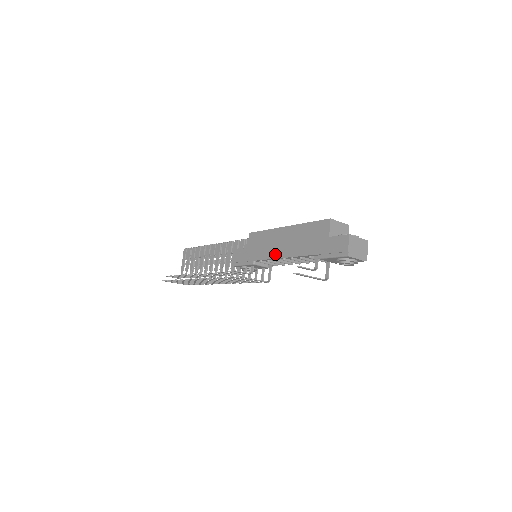
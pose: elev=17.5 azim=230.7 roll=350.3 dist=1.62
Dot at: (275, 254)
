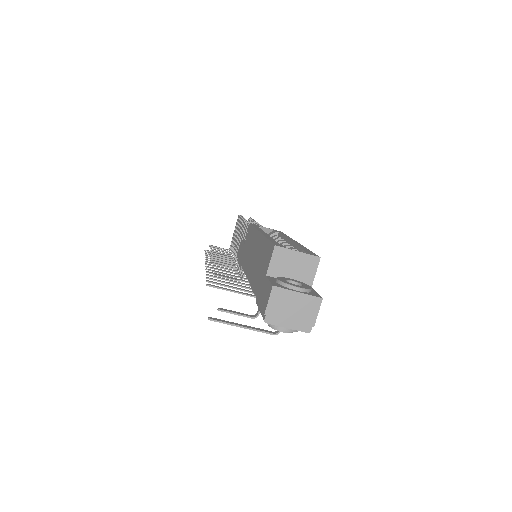
Dot at: (246, 268)
